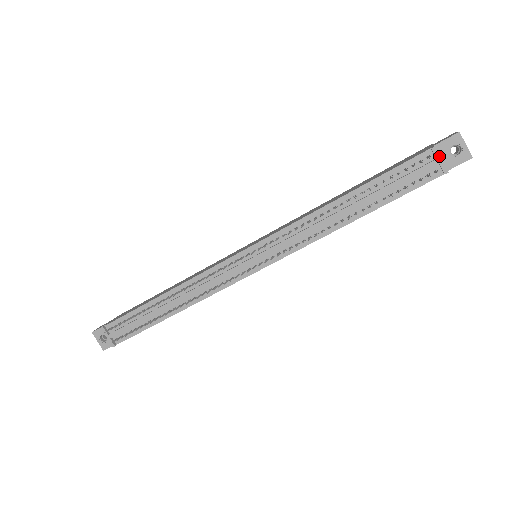
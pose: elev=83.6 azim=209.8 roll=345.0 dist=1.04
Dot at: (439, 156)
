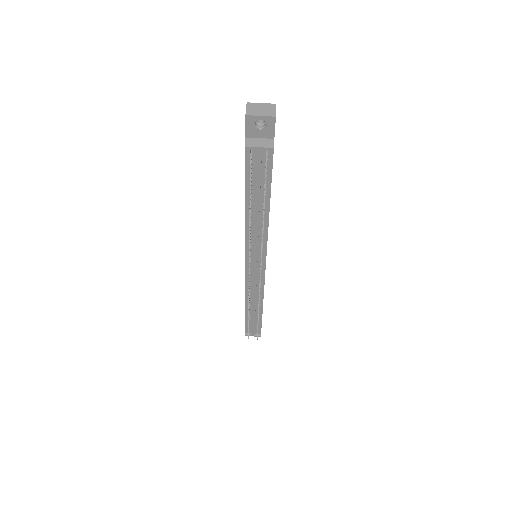
Dot at: (255, 148)
